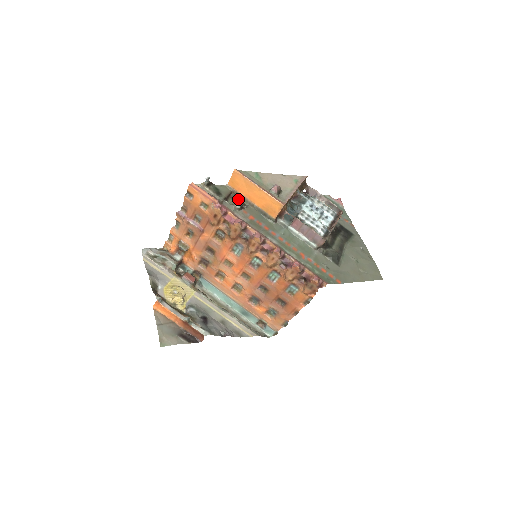
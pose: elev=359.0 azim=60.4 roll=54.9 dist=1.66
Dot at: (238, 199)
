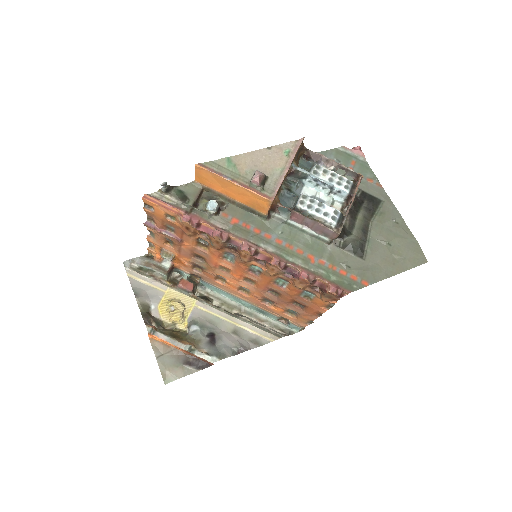
Dot at: (211, 201)
